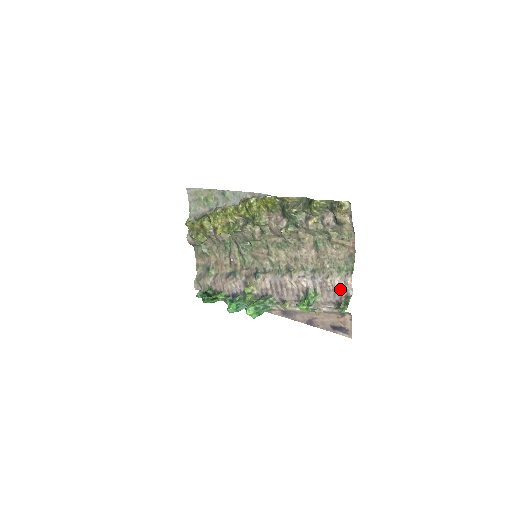
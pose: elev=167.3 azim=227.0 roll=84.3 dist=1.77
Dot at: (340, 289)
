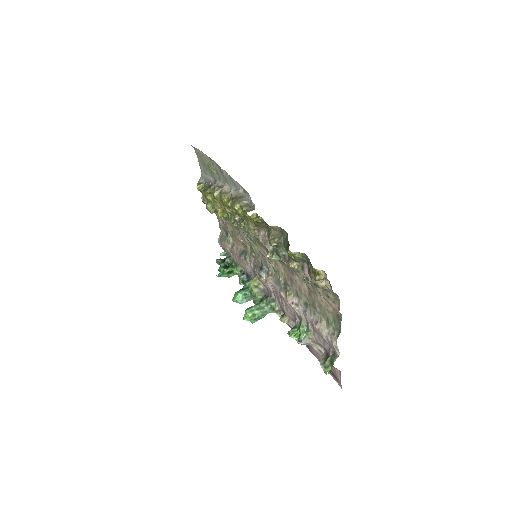
Dot at: (328, 342)
